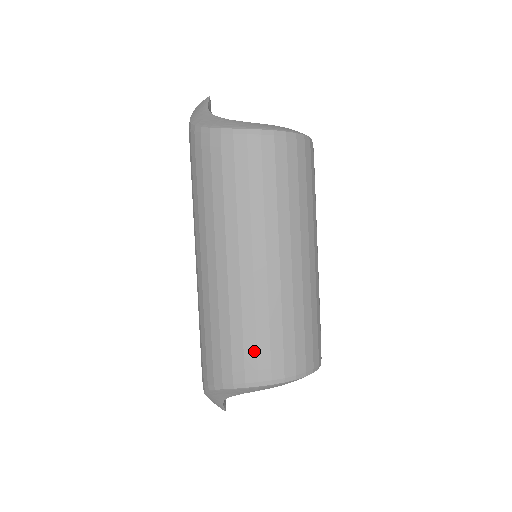
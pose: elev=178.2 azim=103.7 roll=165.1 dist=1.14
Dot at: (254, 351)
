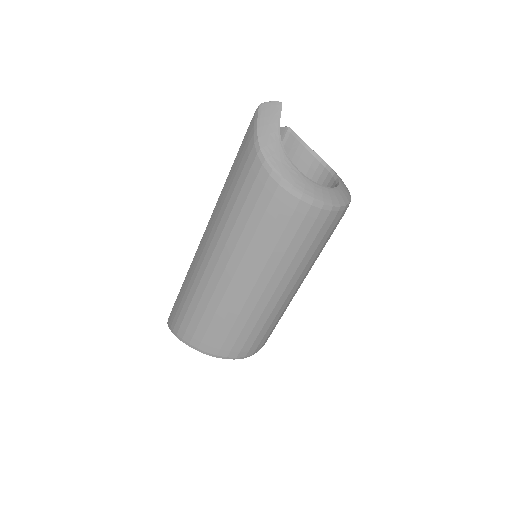
Dot at: (233, 341)
